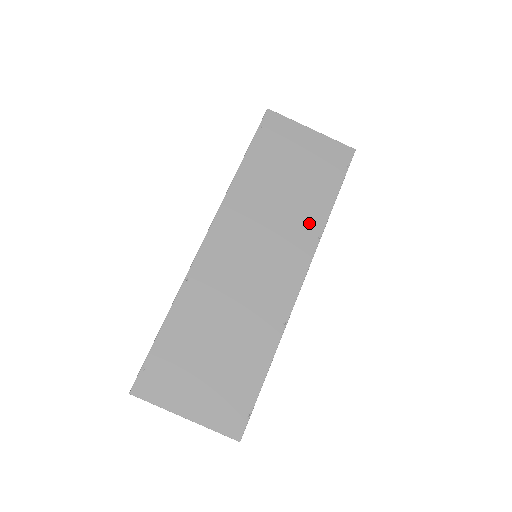
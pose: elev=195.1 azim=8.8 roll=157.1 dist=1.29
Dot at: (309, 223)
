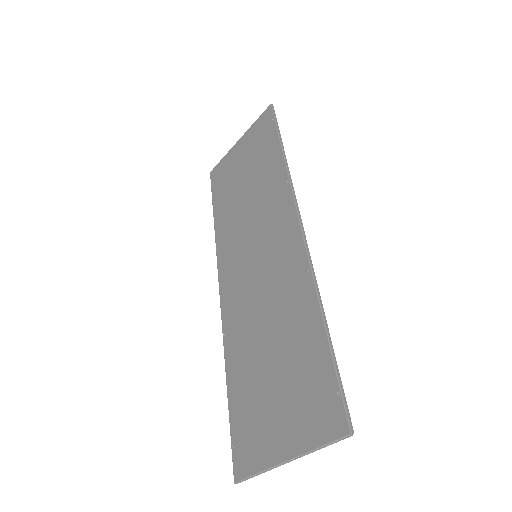
Dot at: (274, 184)
